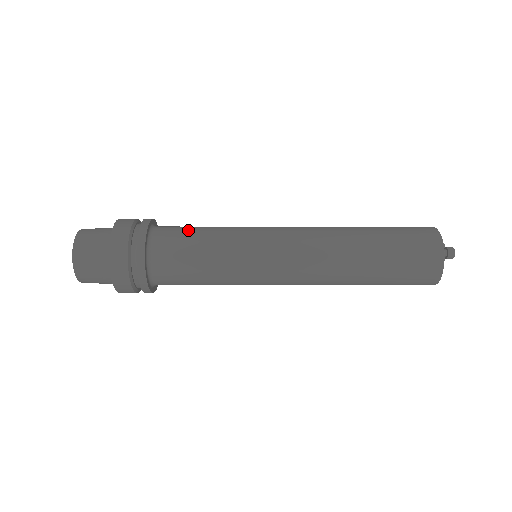
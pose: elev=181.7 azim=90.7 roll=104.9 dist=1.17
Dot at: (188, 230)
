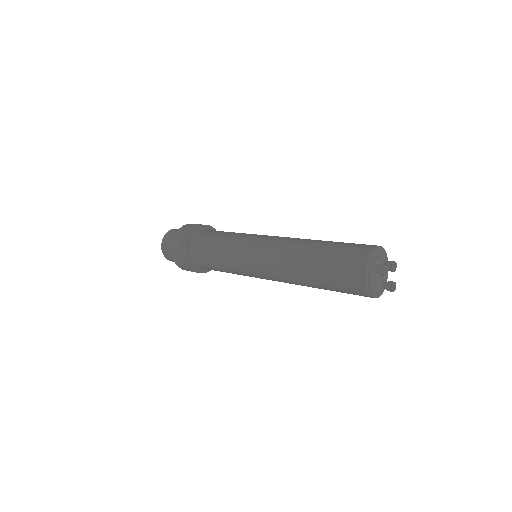
Dot at: (216, 233)
